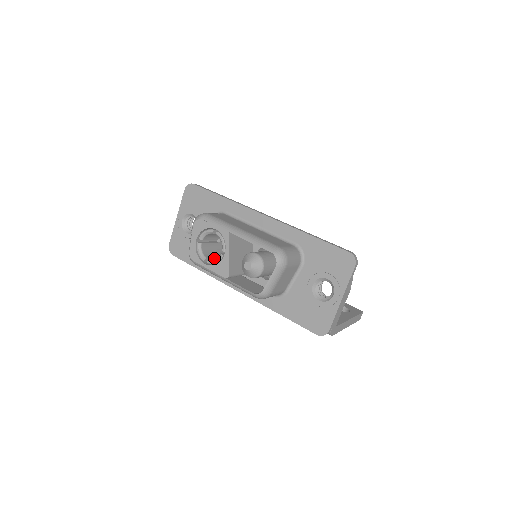
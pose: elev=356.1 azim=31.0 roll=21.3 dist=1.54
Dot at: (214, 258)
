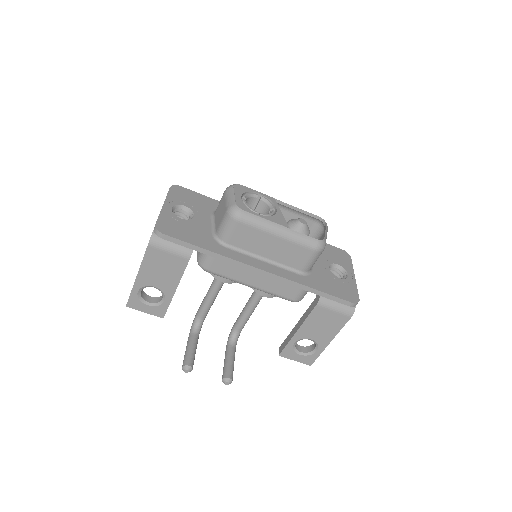
Dot at: occluded
